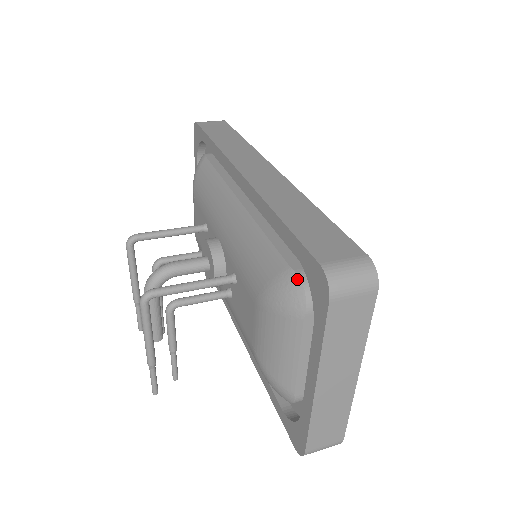
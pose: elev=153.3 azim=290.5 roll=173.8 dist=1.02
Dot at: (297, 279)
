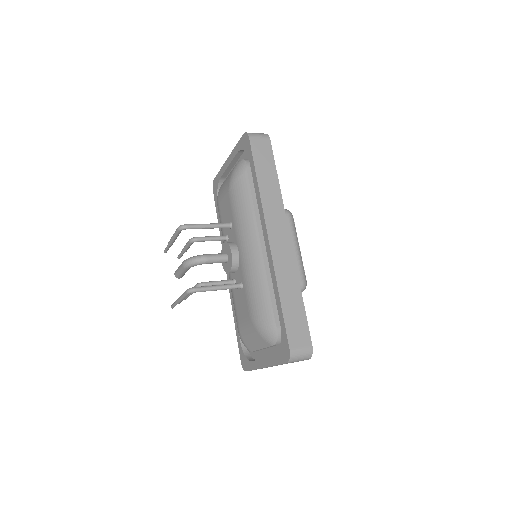
Dot at: (276, 332)
